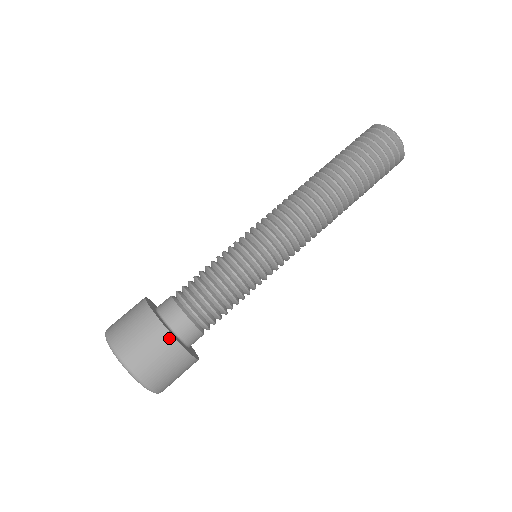
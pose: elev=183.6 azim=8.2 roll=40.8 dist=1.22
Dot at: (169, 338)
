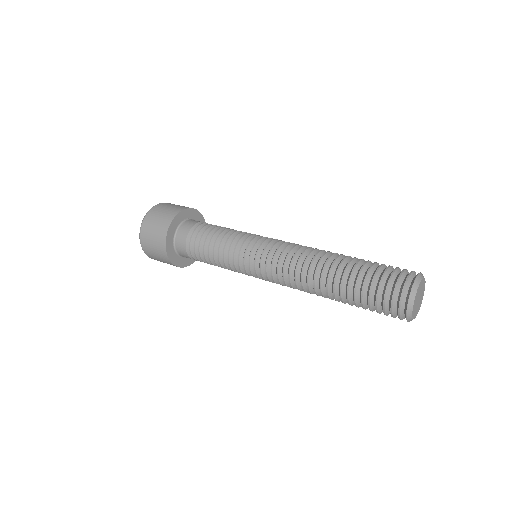
Dot at: (164, 236)
